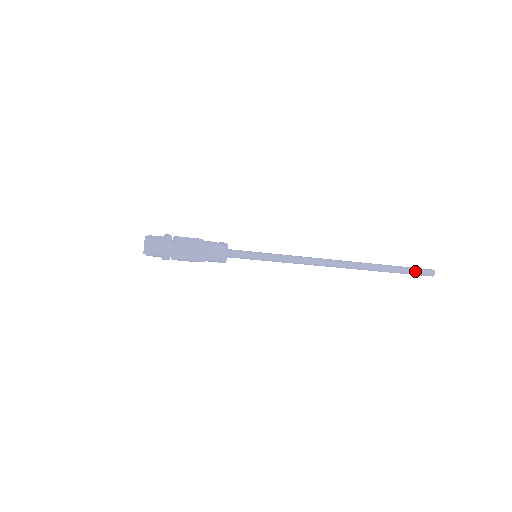
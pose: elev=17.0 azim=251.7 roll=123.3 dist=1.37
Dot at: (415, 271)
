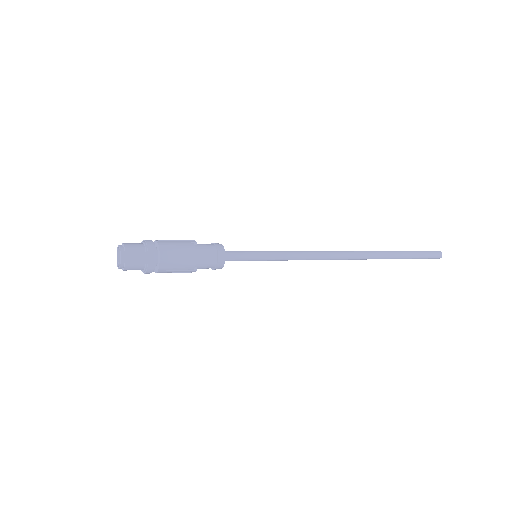
Dot at: (423, 257)
